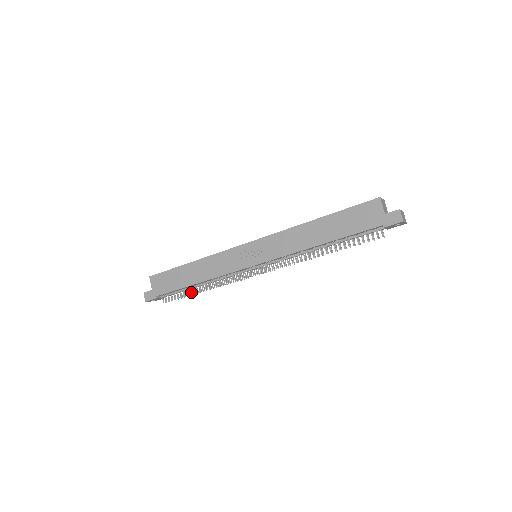
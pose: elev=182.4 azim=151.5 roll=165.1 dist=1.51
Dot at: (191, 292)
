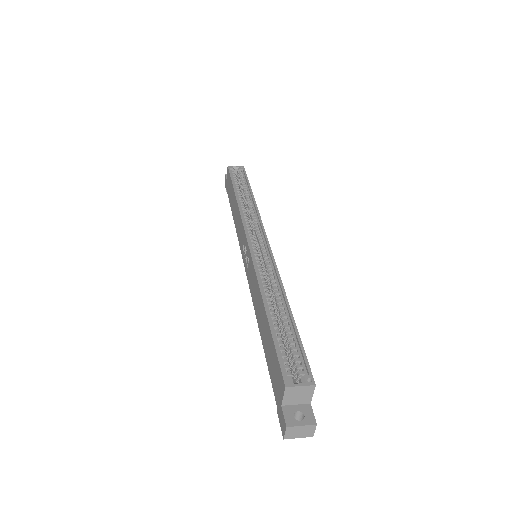
Dot at: occluded
